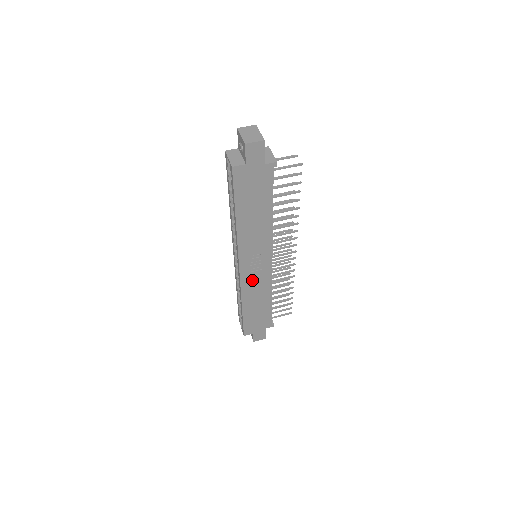
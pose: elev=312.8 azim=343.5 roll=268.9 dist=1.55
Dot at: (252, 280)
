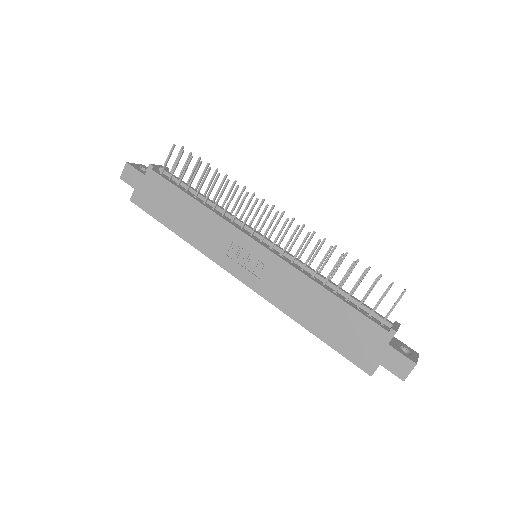
Dot at: (268, 282)
